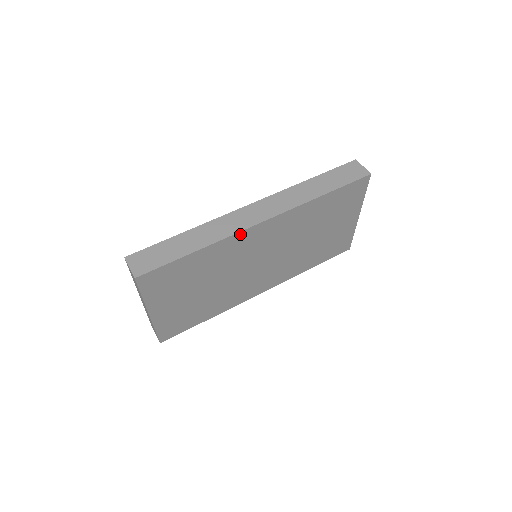
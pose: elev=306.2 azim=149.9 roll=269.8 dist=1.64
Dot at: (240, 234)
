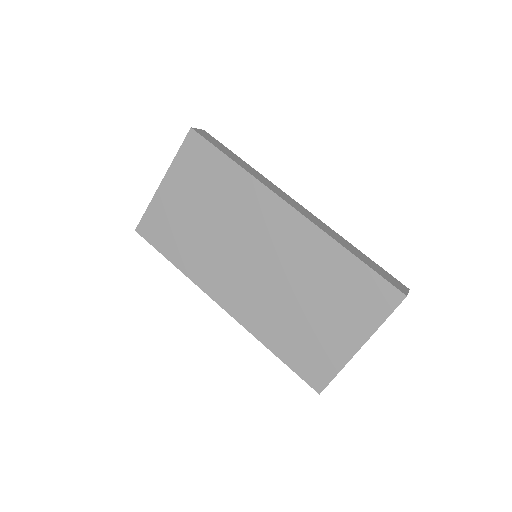
Dot at: (268, 193)
